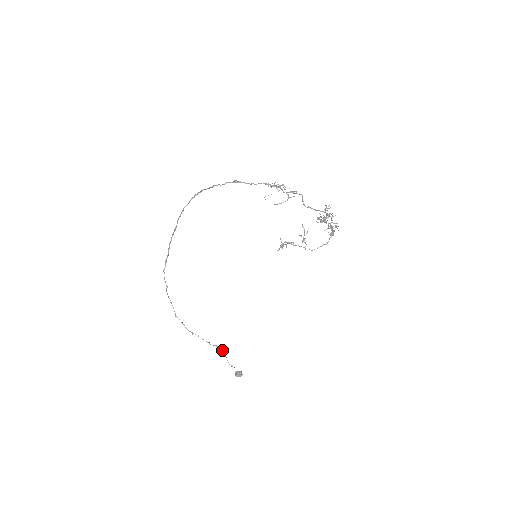
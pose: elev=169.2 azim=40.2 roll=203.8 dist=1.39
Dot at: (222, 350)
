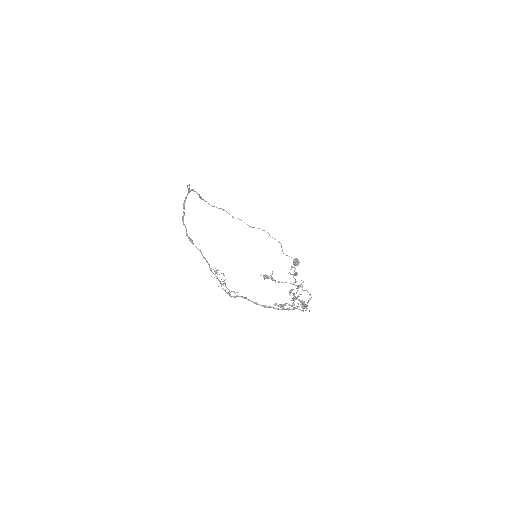
Dot at: occluded
